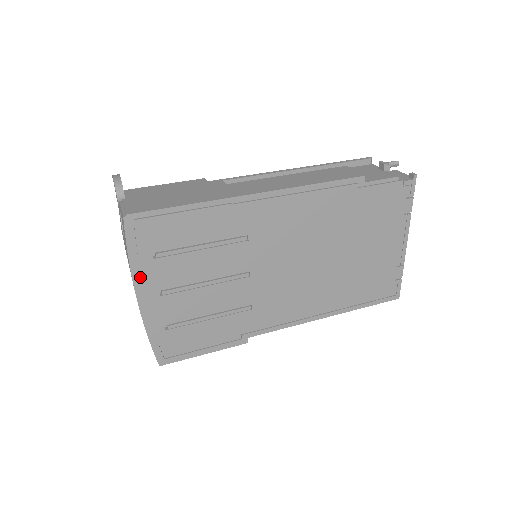
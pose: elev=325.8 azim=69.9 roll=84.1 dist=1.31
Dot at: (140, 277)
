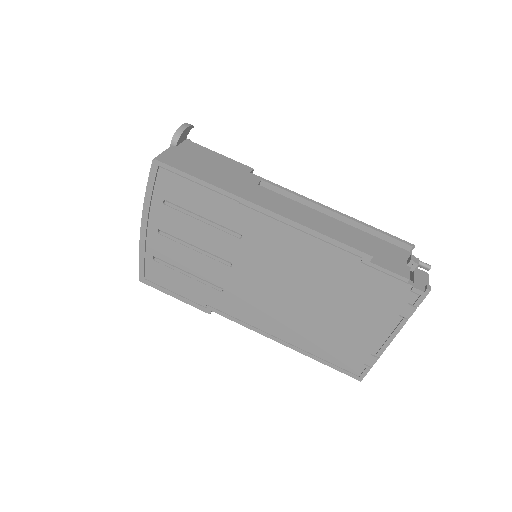
Dot at: (150, 210)
